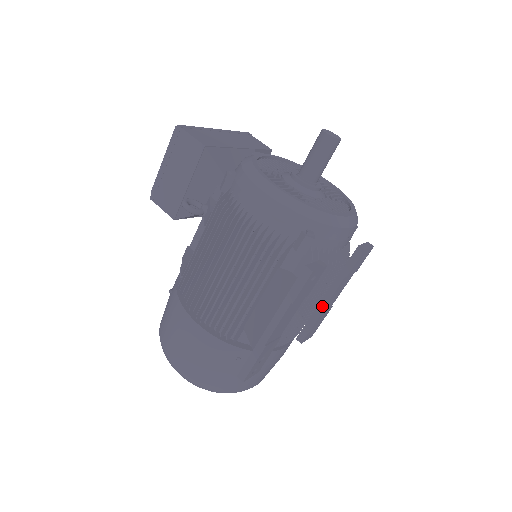
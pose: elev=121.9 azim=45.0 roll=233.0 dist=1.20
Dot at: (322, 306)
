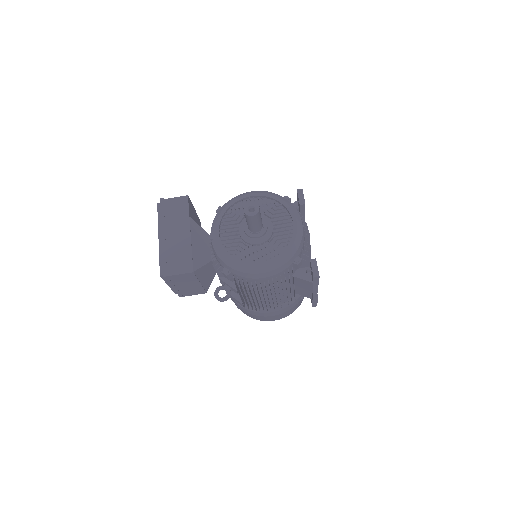
Dot at: occluded
